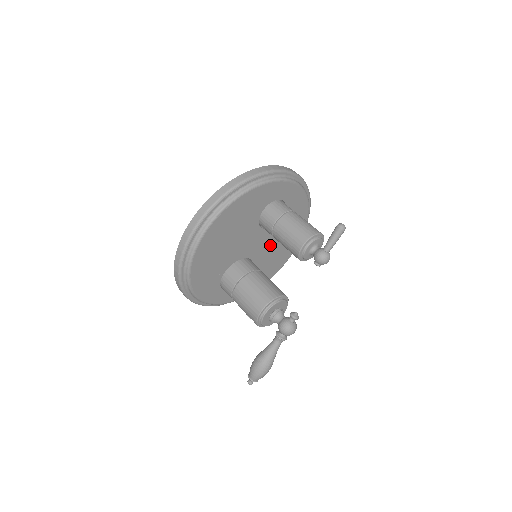
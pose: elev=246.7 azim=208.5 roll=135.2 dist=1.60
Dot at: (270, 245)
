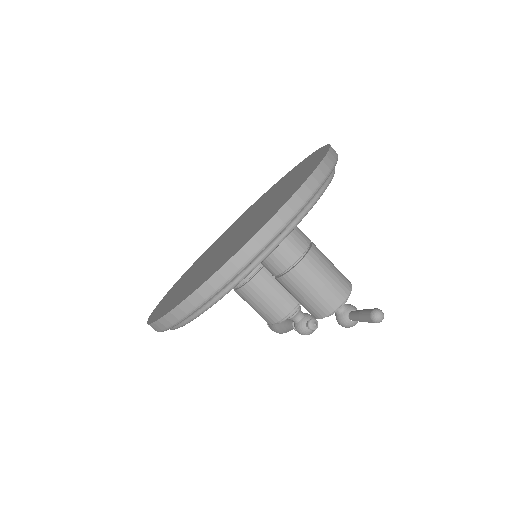
Dot at: occluded
